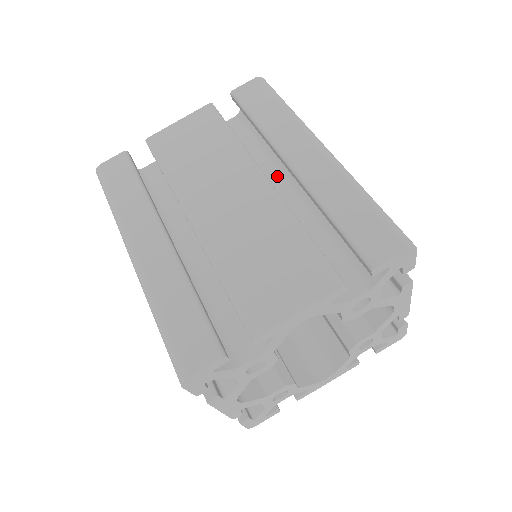
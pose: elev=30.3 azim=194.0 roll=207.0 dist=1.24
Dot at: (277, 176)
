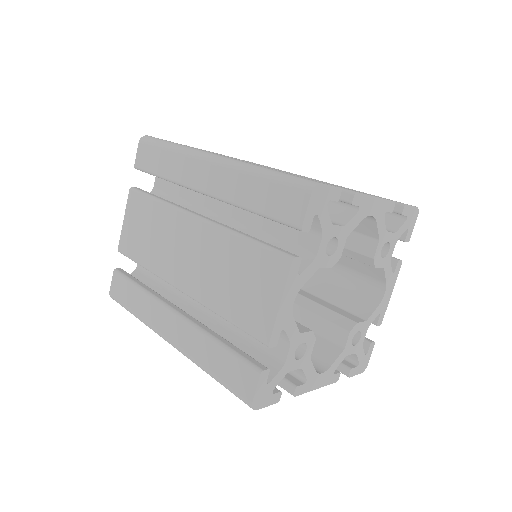
Dot at: (209, 199)
